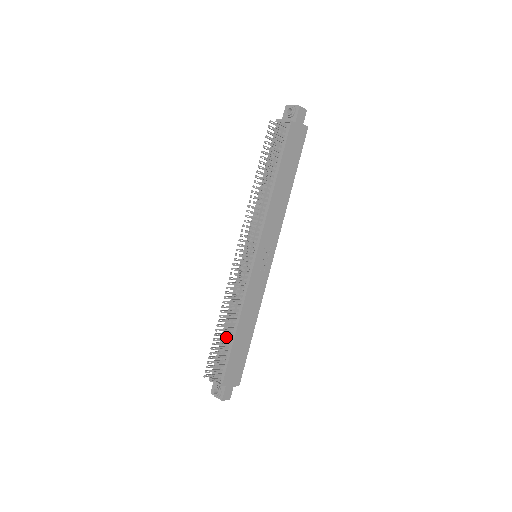
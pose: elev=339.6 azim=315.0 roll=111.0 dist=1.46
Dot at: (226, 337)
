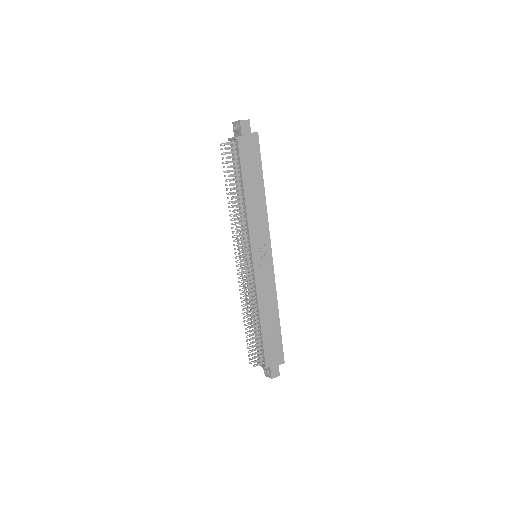
Dot at: (253, 329)
